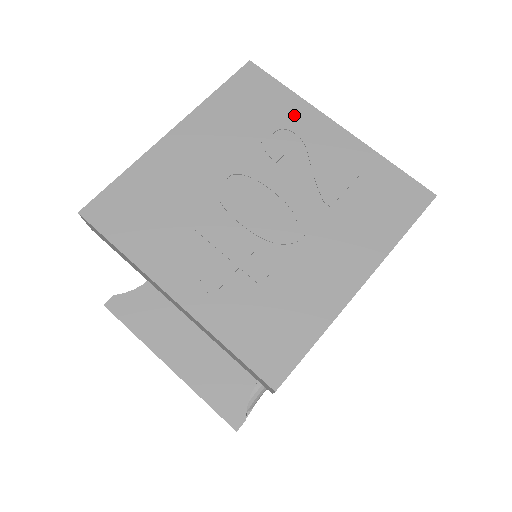
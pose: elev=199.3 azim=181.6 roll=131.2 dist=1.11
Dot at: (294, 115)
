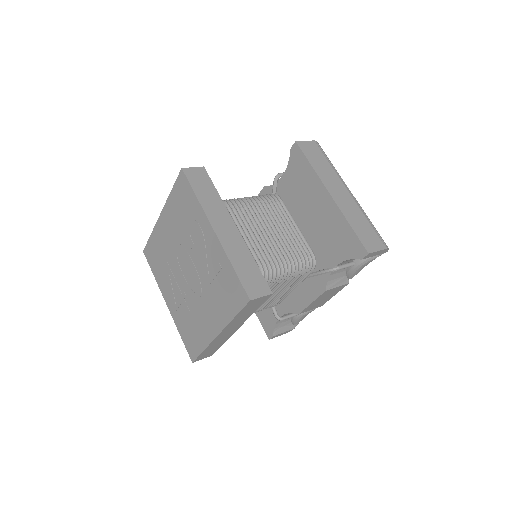
Dot at: (197, 217)
